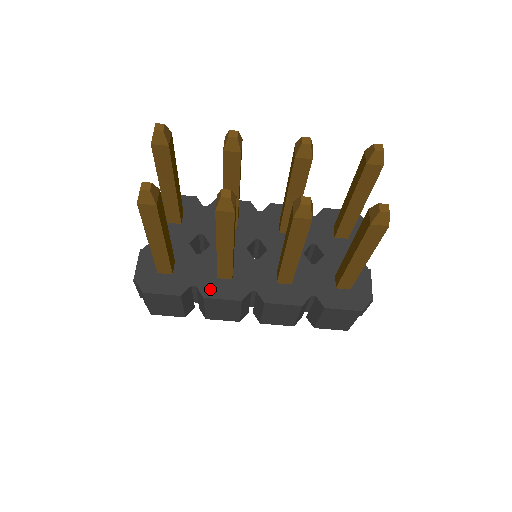
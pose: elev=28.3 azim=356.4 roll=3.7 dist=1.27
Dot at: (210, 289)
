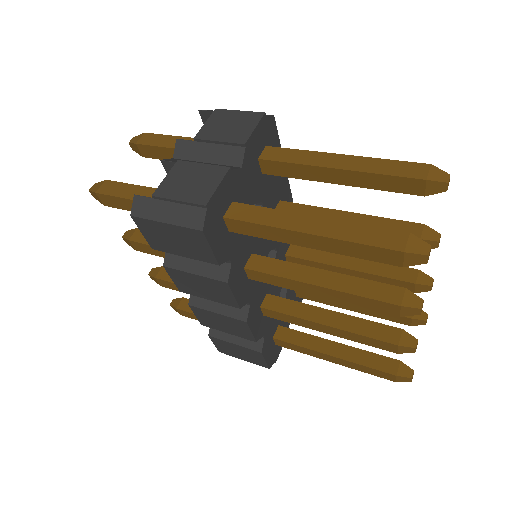
Dot at: (235, 277)
